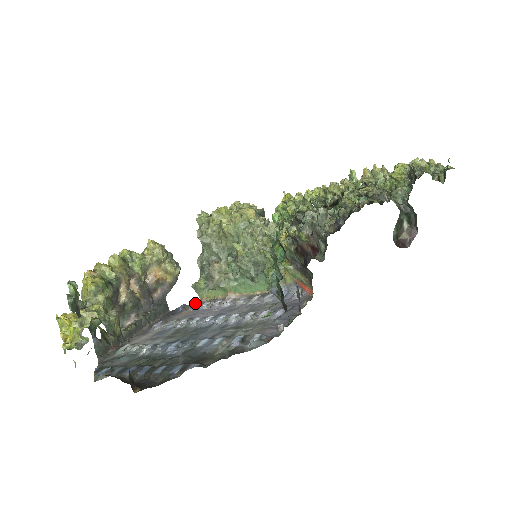
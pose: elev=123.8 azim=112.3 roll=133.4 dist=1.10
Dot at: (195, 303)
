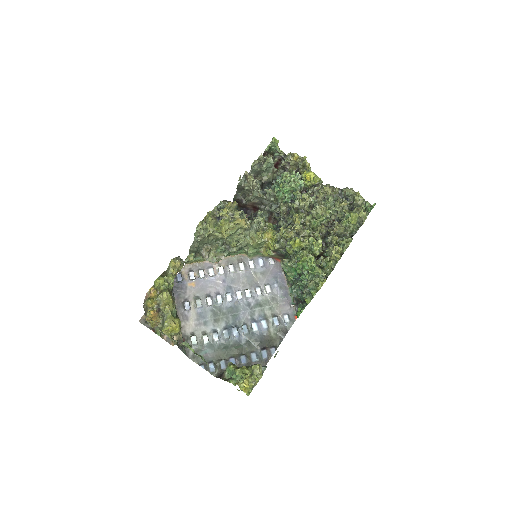
Dot at: (190, 273)
